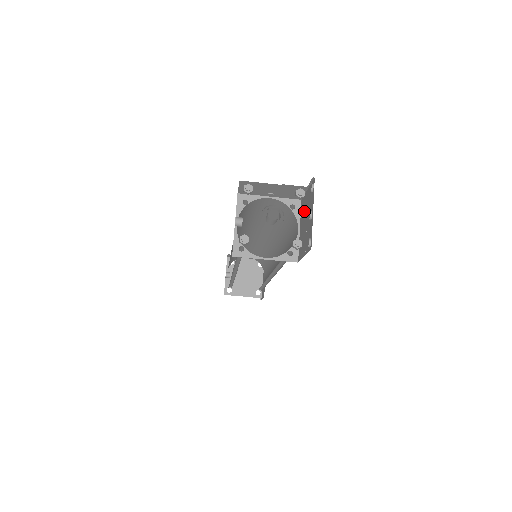
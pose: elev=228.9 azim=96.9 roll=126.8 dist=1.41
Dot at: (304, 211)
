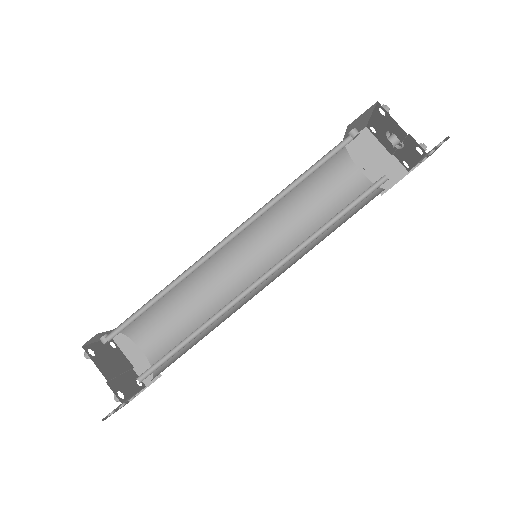
Dot at: occluded
